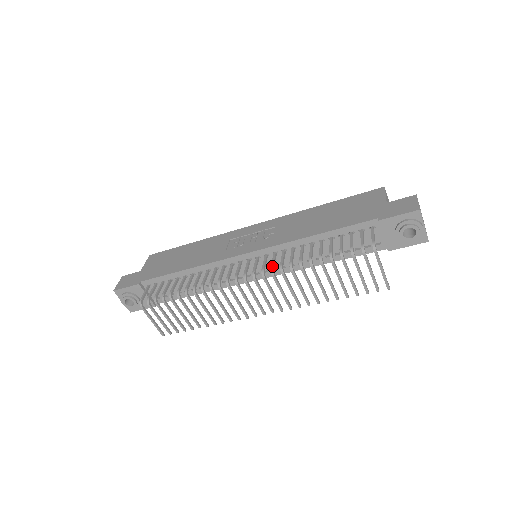
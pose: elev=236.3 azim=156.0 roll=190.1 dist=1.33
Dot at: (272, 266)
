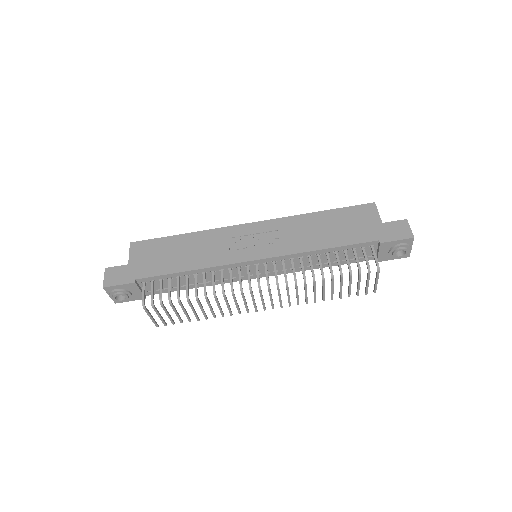
Dot at: (286, 277)
